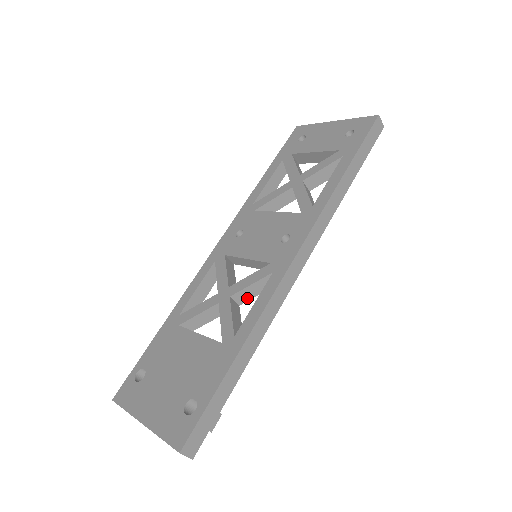
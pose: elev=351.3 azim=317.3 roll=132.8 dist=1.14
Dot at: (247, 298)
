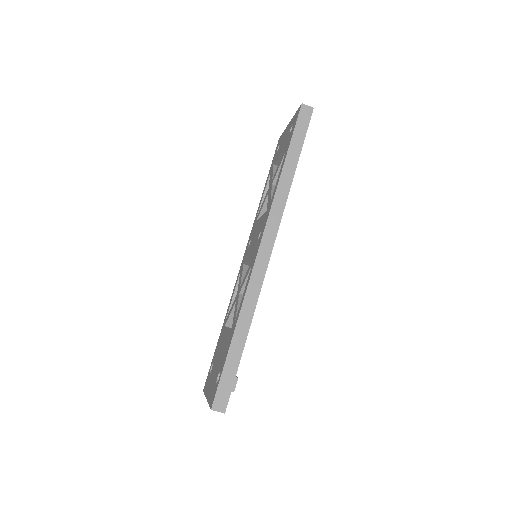
Dot at: occluded
